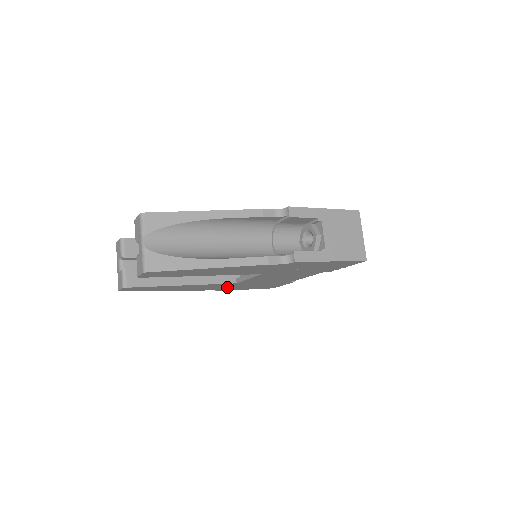
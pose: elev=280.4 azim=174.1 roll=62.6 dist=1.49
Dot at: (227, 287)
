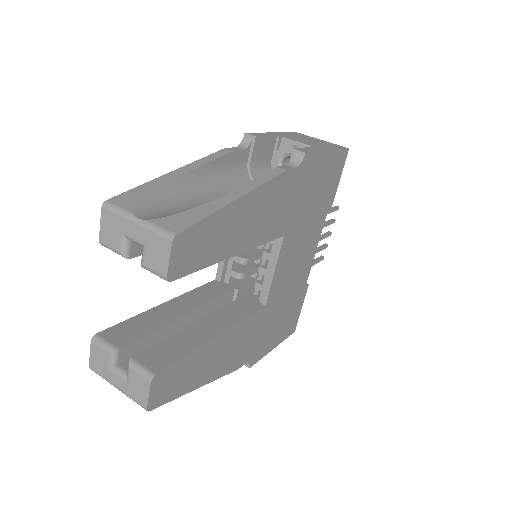
Dot at: (258, 338)
